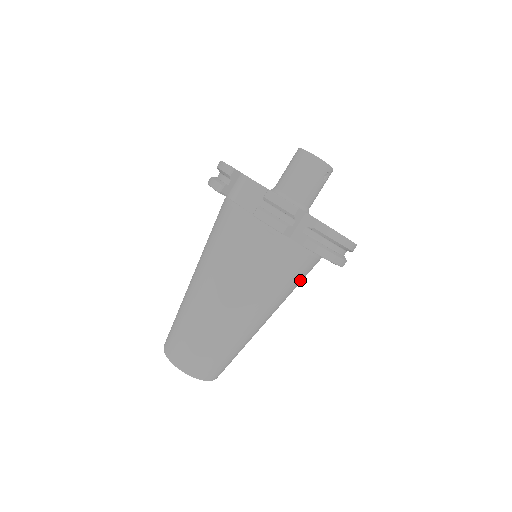
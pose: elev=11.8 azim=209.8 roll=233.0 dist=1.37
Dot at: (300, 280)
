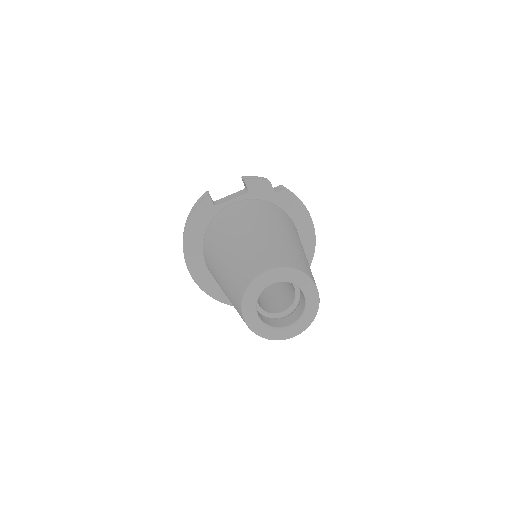
Dot at: occluded
